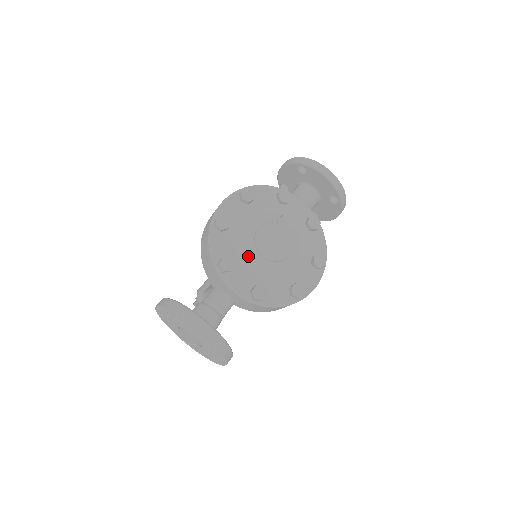
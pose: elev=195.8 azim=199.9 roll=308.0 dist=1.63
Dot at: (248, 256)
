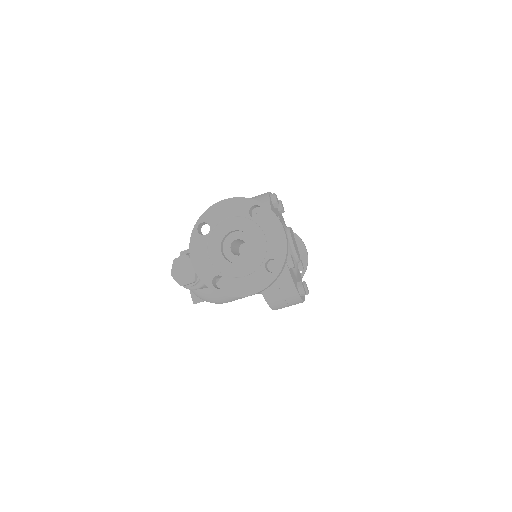
Dot at: occluded
